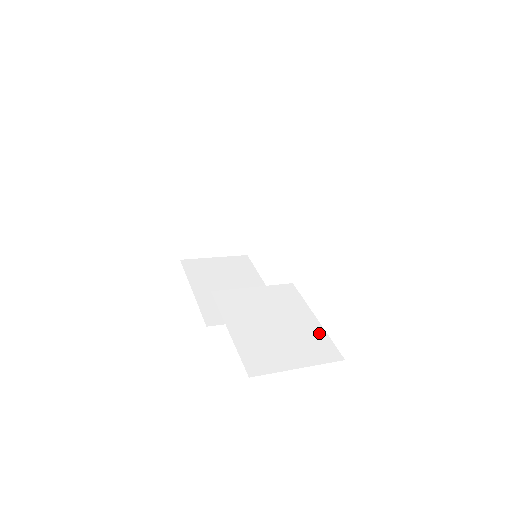
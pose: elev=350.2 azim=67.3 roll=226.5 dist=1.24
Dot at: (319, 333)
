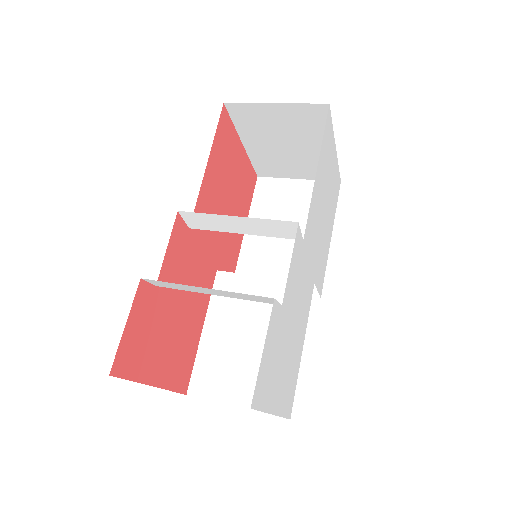
Dot at: occluded
